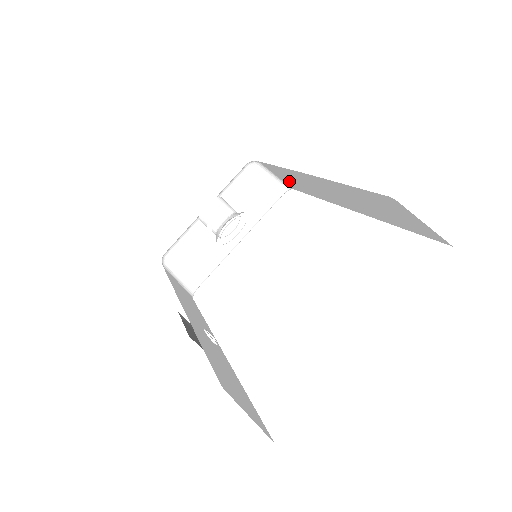
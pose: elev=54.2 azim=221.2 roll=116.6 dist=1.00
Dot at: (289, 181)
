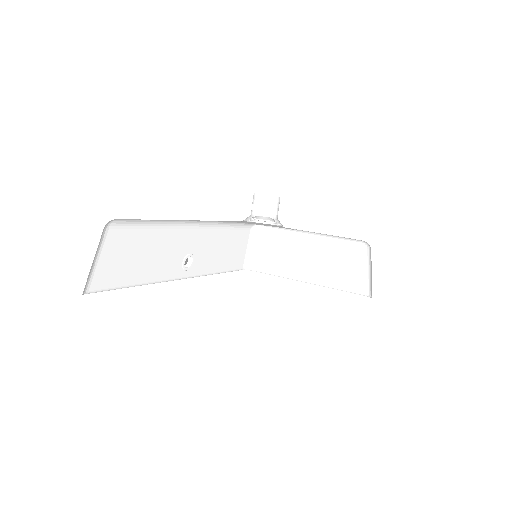
Dot at: occluded
